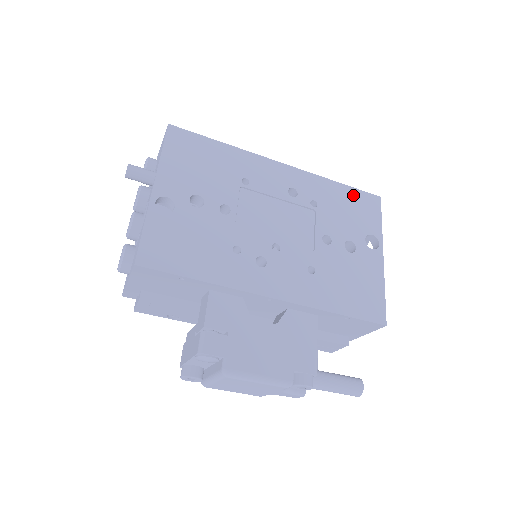
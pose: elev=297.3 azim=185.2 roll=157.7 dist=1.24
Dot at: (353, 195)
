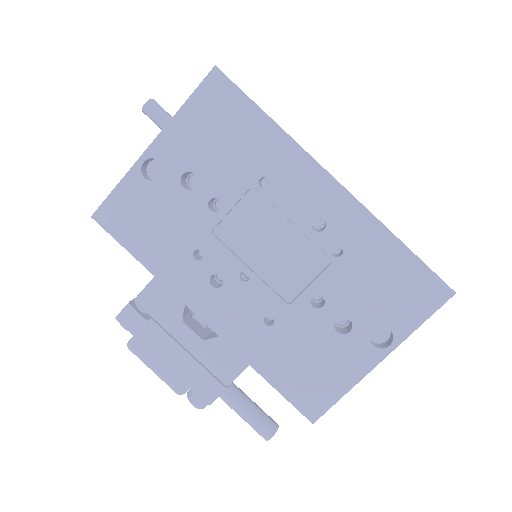
Dot at: (410, 269)
